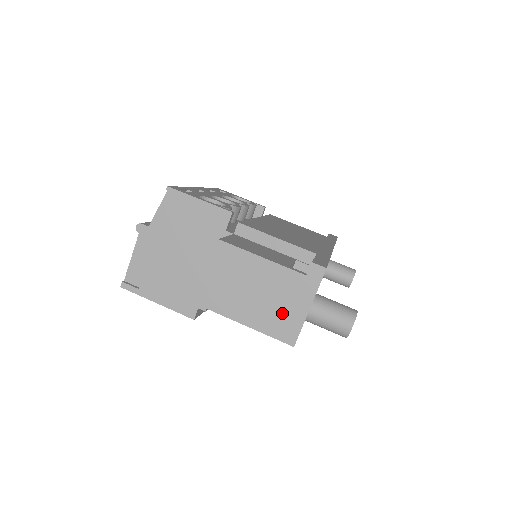
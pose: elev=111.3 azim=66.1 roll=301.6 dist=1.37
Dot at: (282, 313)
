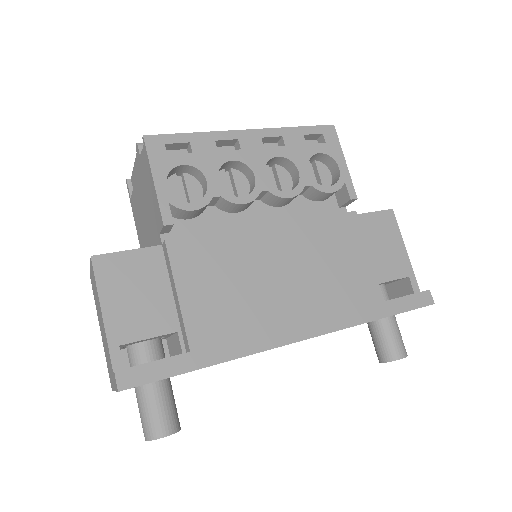
Dot at: (108, 364)
